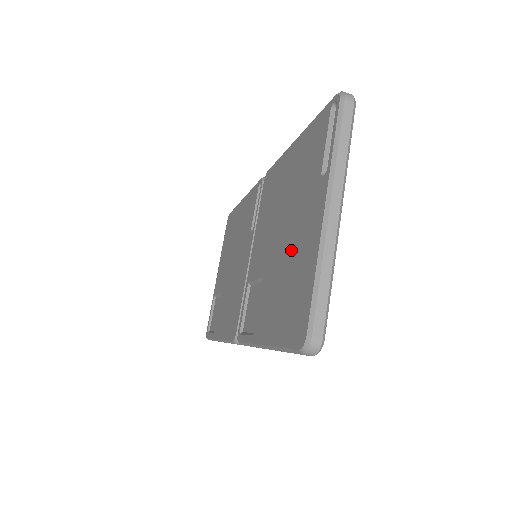
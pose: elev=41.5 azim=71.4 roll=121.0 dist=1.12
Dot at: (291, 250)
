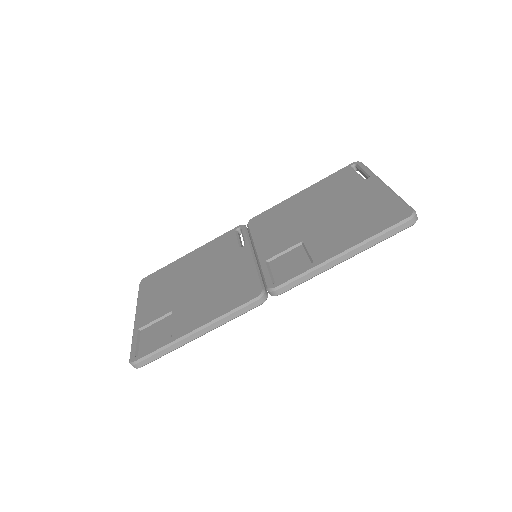
Dot at: (349, 209)
